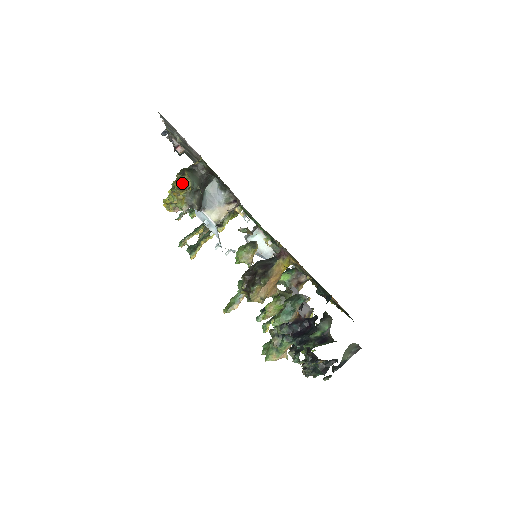
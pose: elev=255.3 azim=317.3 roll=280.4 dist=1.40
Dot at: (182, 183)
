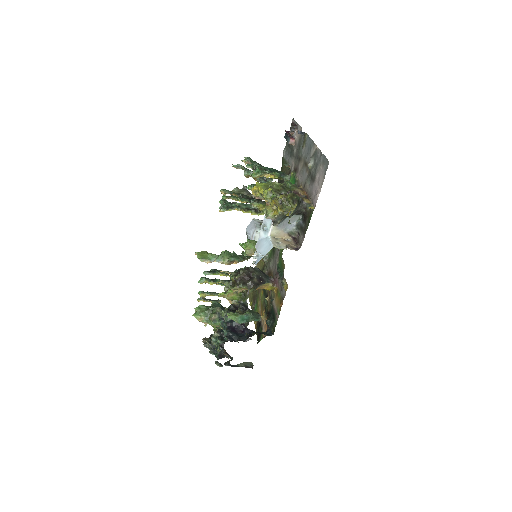
Dot at: (287, 205)
